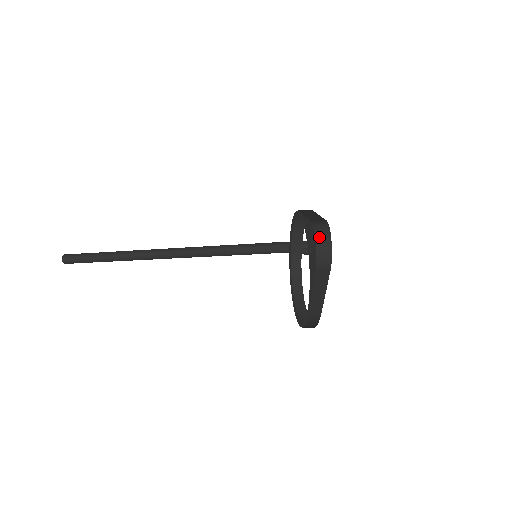
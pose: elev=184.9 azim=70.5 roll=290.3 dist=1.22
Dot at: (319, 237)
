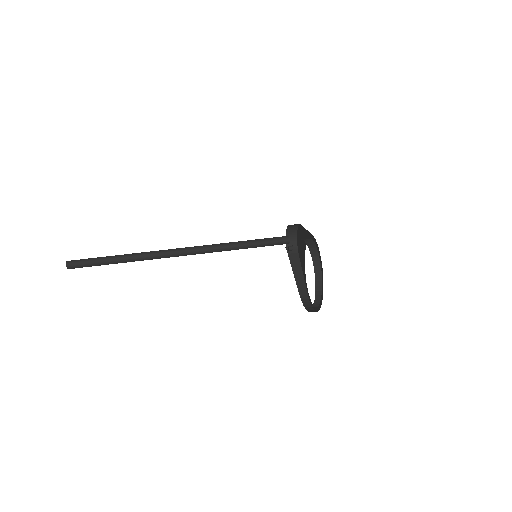
Dot at: (289, 231)
